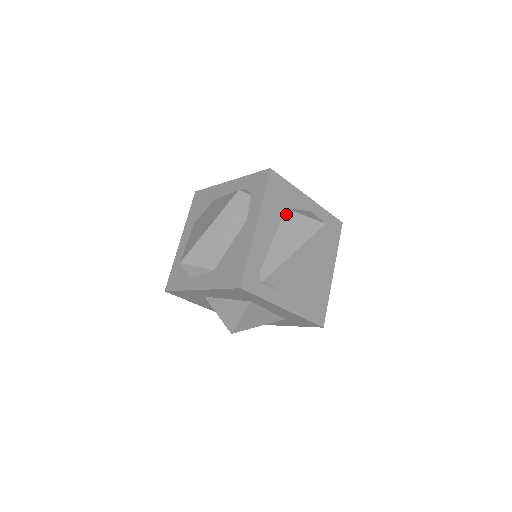
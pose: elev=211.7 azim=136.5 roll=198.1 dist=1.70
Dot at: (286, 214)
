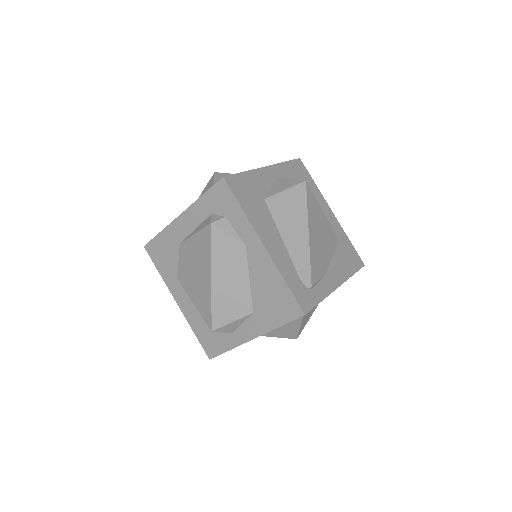
Dot at: (269, 205)
